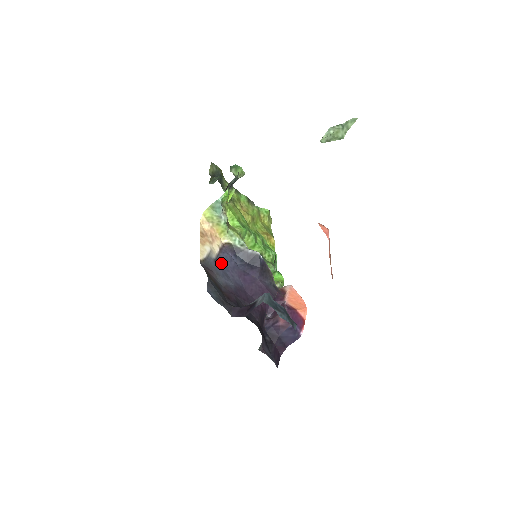
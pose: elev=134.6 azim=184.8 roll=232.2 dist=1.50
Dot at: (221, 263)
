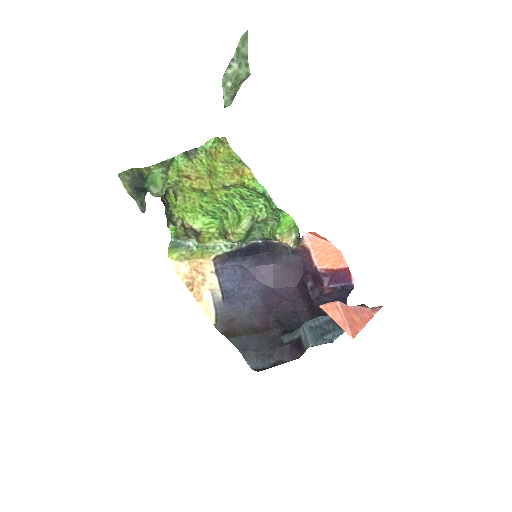
Dot at: (230, 290)
